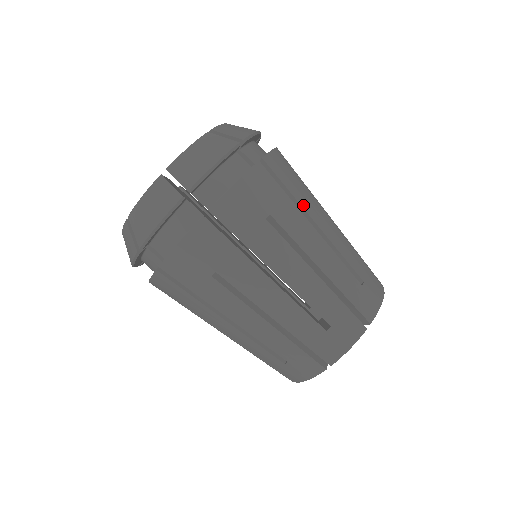
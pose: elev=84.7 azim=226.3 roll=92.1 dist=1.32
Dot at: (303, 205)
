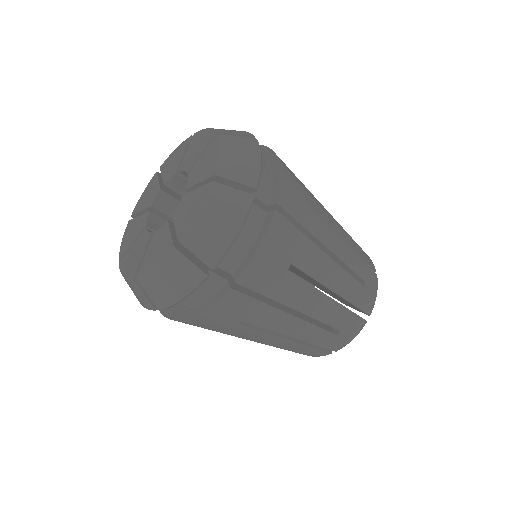
Dot at: (316, 234)
